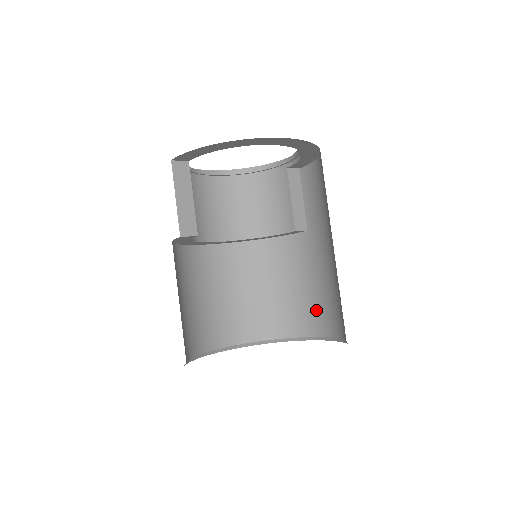
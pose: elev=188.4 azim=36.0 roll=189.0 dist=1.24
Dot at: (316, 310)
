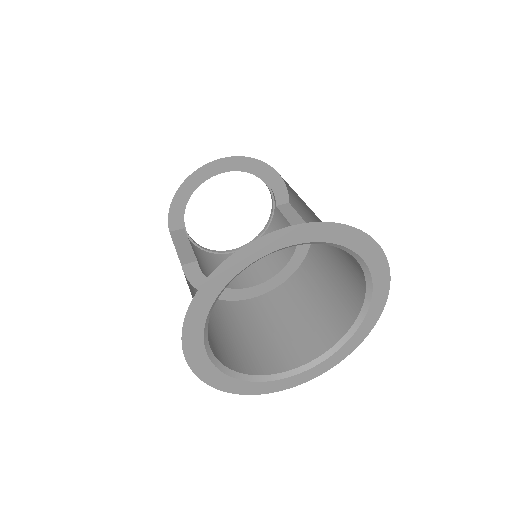
Dot at: (349, 278)
